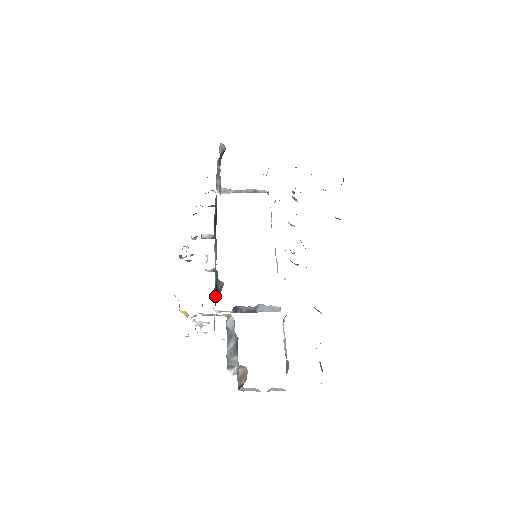
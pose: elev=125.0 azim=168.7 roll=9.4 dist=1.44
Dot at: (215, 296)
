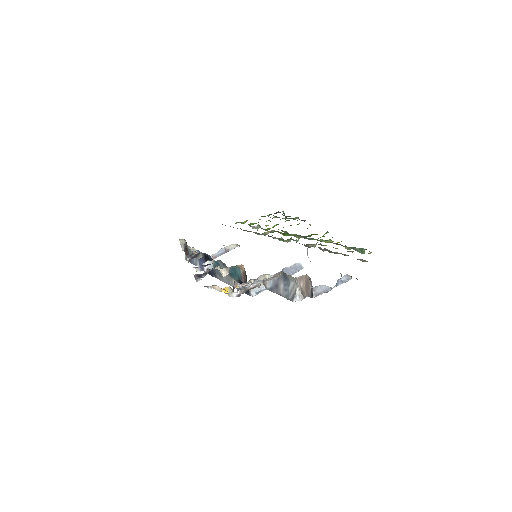
Dot at: occluded
